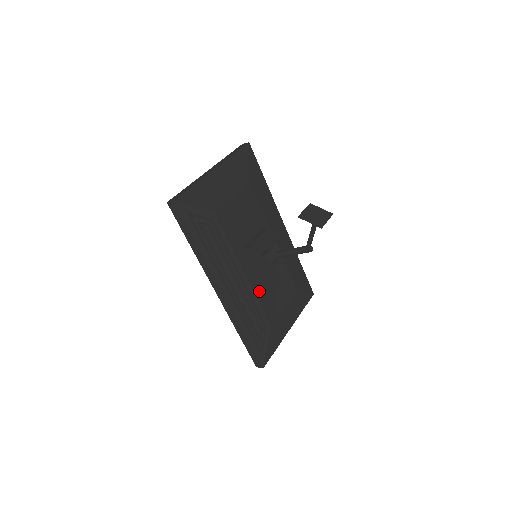
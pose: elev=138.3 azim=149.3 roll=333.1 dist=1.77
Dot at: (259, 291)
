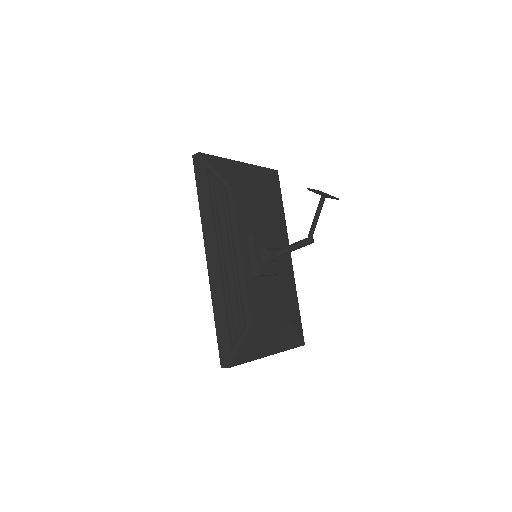
Dot at: (249, 284)
